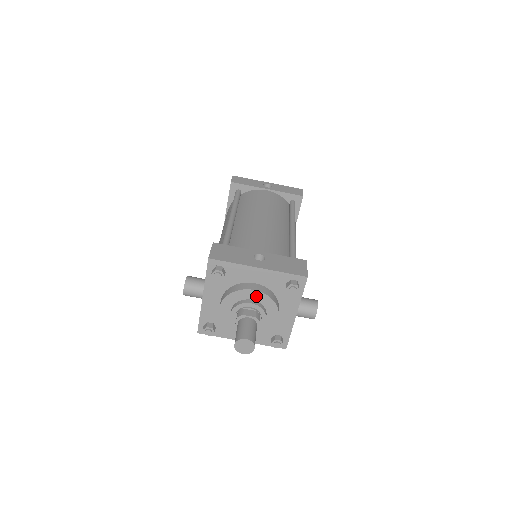
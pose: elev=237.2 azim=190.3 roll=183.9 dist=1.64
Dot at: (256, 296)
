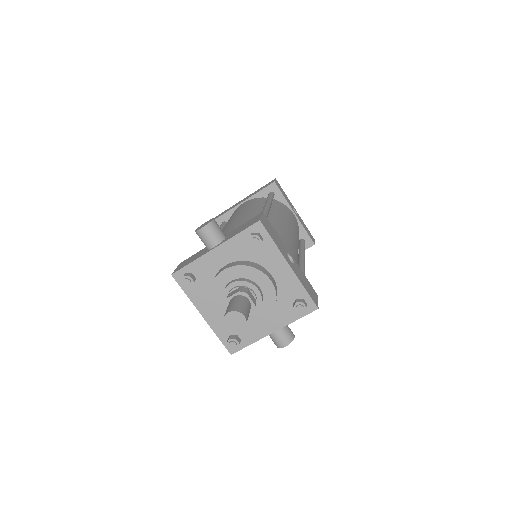
Dot at: (267, 287)
